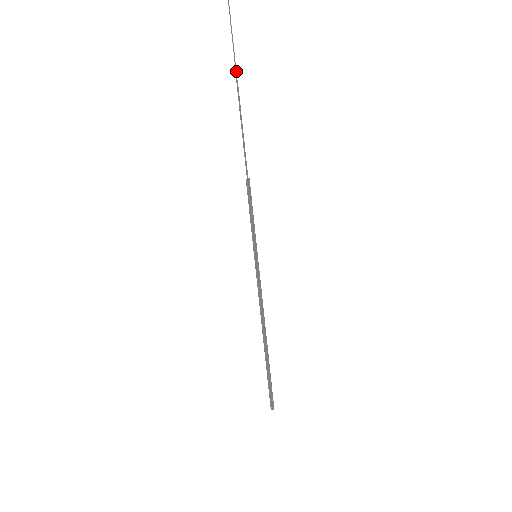
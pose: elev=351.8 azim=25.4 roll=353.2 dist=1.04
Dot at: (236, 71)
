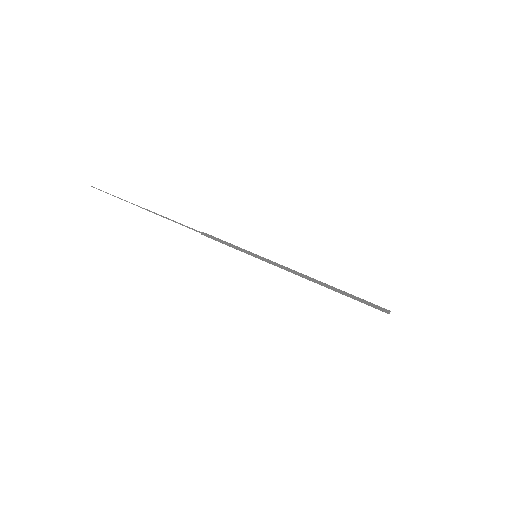
Dot at: (138, 206)
